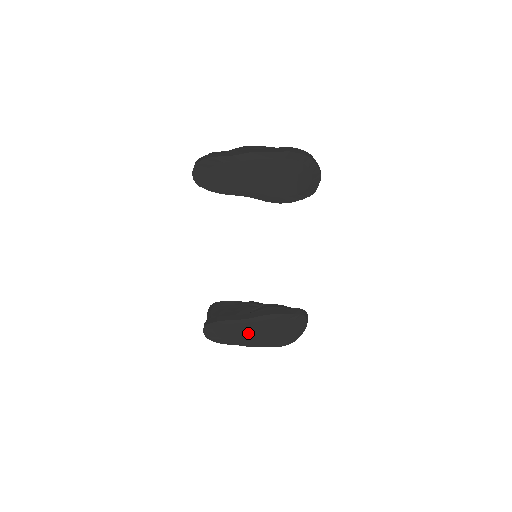
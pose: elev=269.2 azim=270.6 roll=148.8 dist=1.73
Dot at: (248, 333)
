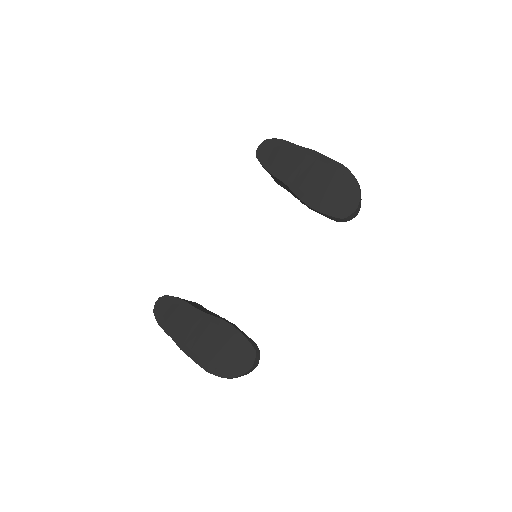
Dot at: (192, 330)
